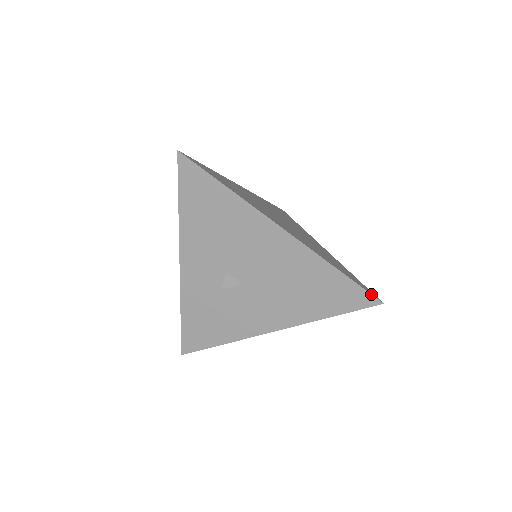
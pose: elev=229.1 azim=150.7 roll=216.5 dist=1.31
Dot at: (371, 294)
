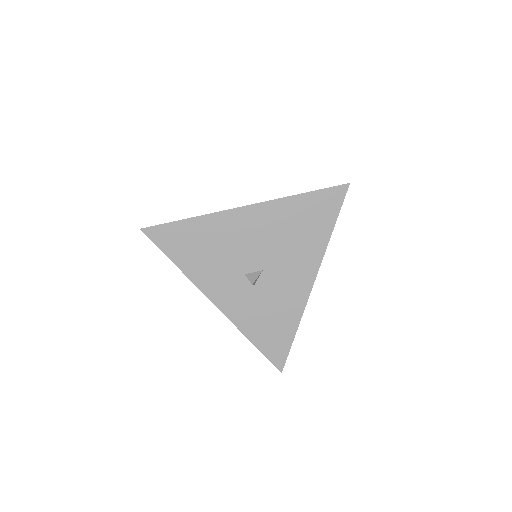
Dot at: (337, 186)
